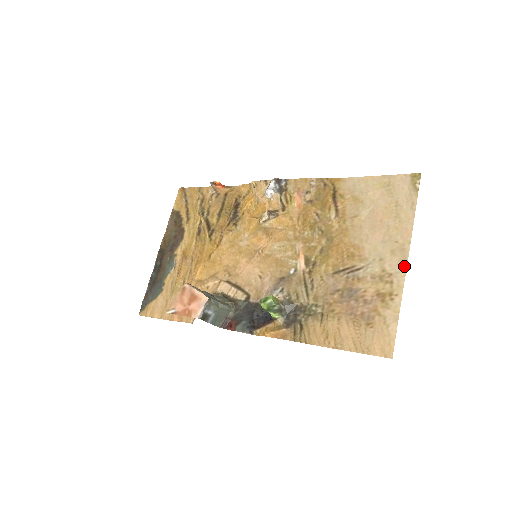
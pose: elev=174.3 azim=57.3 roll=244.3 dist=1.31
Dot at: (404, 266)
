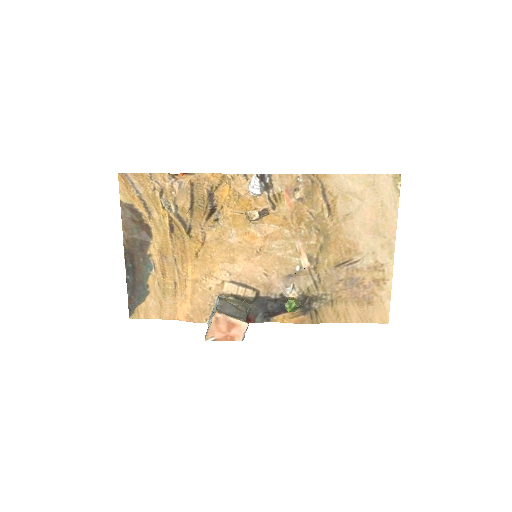
Dot at: (392, 258)
